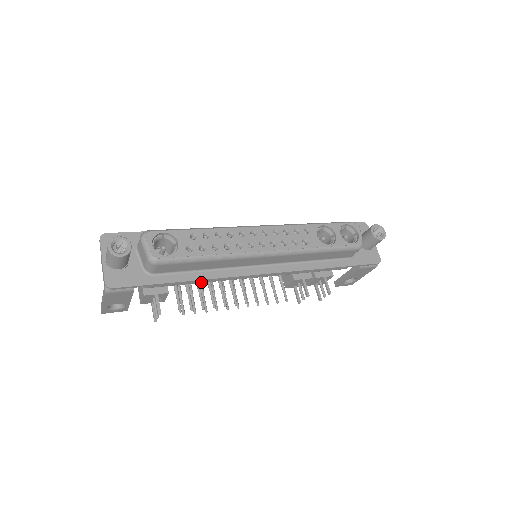
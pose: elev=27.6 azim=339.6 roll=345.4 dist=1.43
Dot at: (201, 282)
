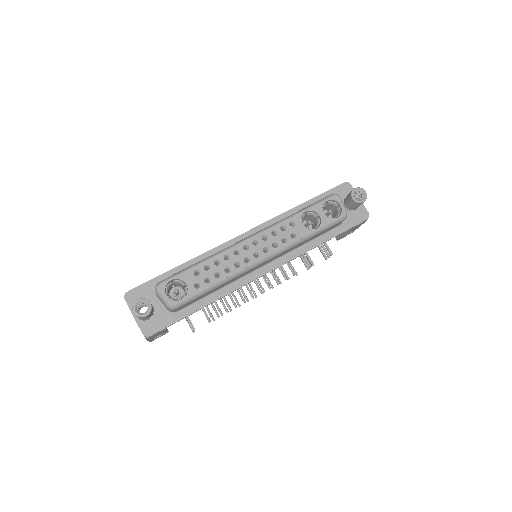
Dot at: occluded
